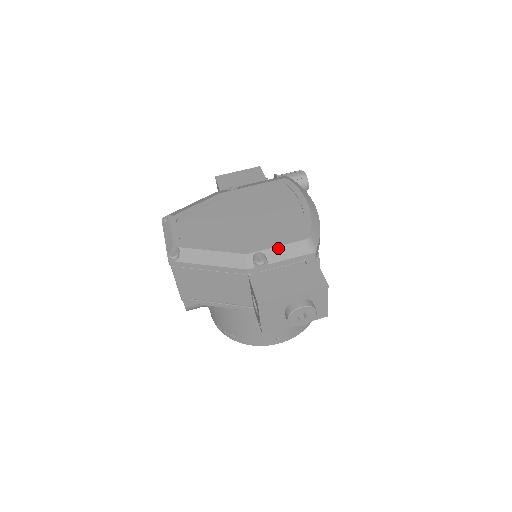
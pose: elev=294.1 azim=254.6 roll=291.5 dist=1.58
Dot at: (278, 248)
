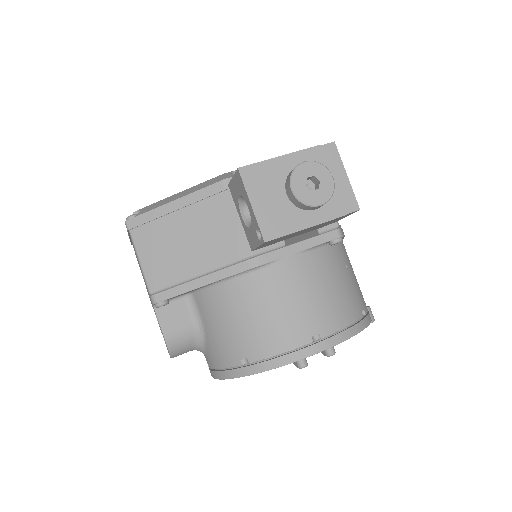
Dot at: occluded
